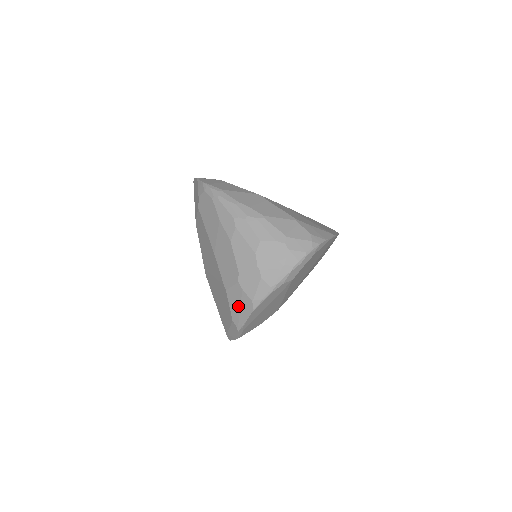
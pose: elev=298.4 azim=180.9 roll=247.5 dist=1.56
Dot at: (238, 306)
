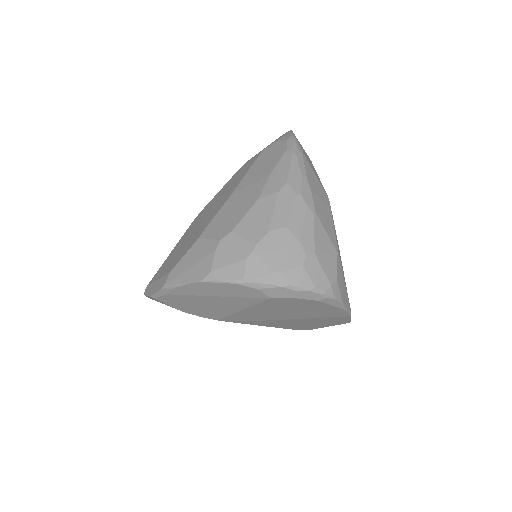
Dot at: (192, 263)
